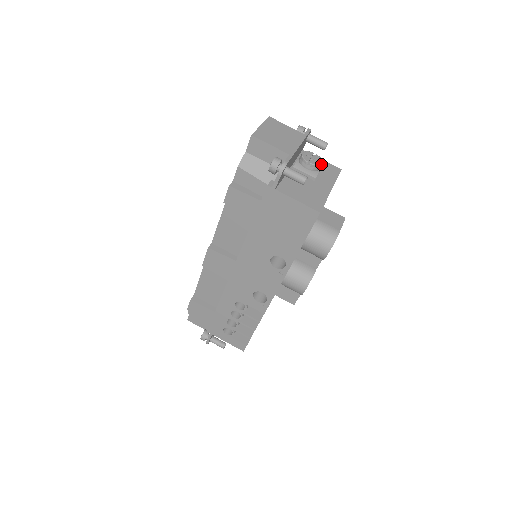
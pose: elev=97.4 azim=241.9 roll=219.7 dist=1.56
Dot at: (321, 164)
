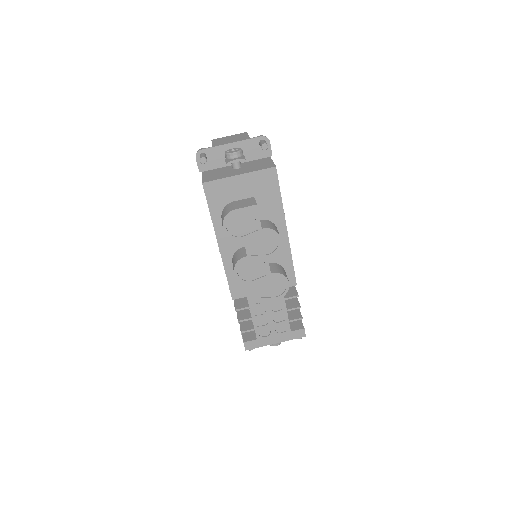
Dot at: (265, 163)
